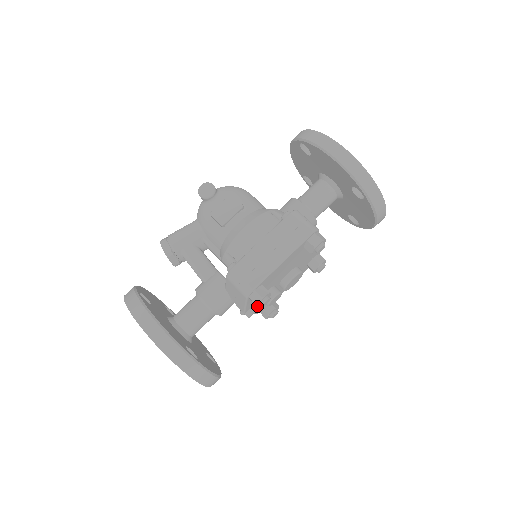
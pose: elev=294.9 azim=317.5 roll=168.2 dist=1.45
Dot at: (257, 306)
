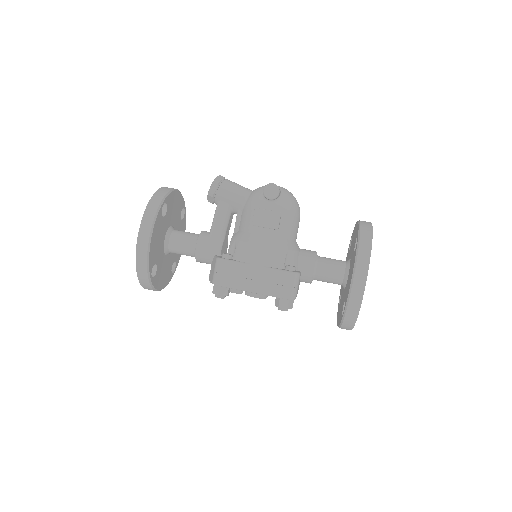
Dot at: (213, 293)
